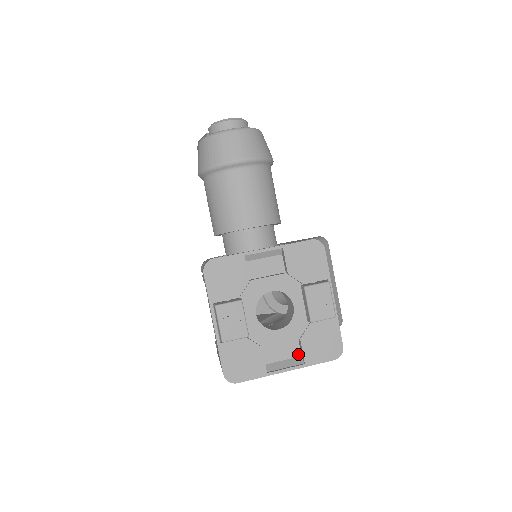
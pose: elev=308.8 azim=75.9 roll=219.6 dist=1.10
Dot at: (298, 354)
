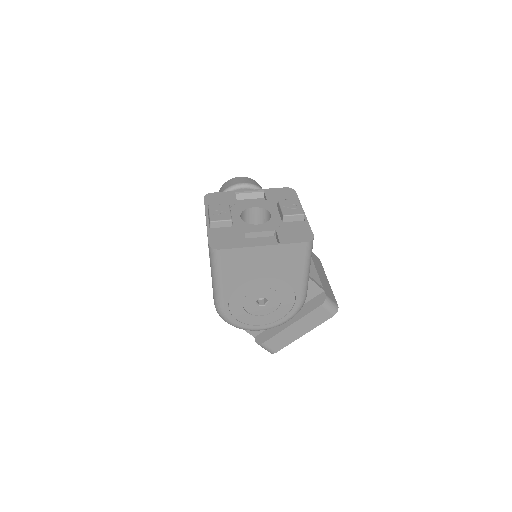
Dot at: occluded
